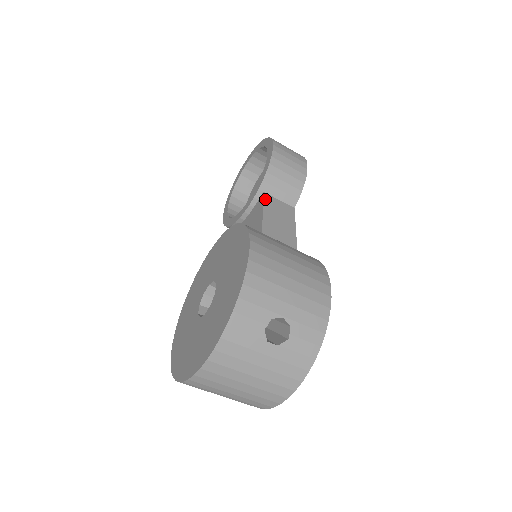
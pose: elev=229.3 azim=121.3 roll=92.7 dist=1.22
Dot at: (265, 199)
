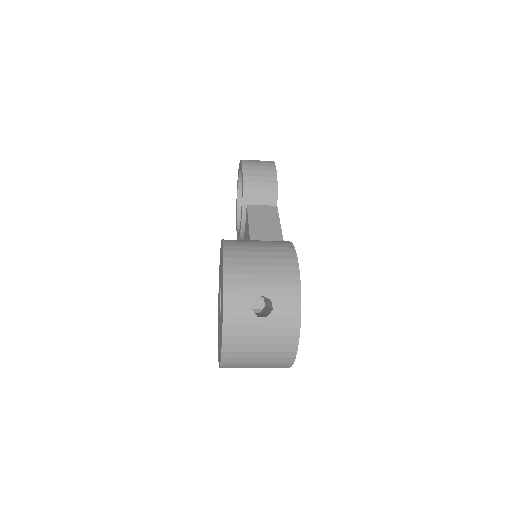
Dot at: (249, 210)
